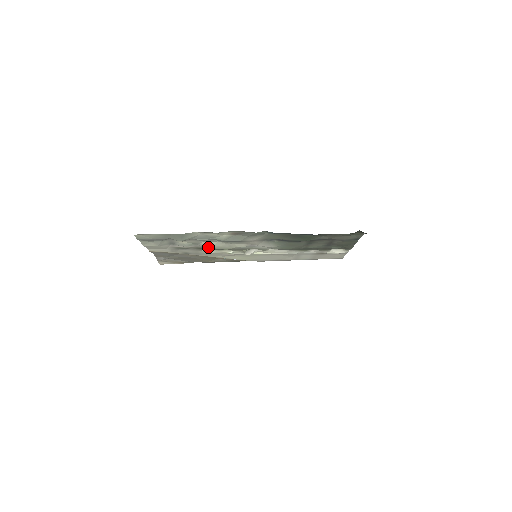
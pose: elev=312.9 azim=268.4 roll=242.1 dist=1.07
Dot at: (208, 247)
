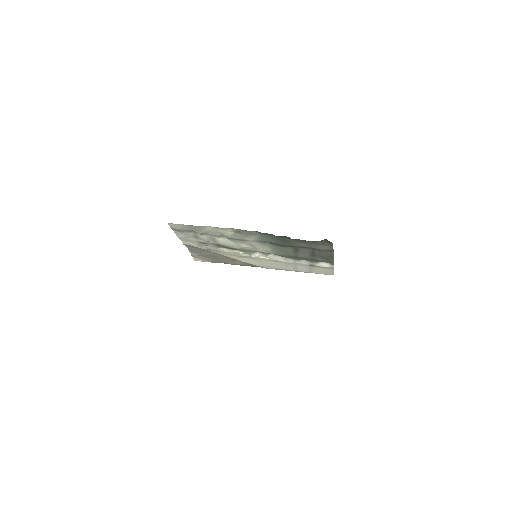
Dot at: (221, 243)
